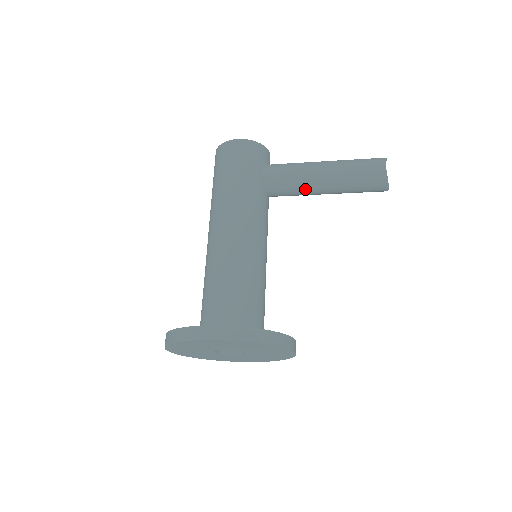
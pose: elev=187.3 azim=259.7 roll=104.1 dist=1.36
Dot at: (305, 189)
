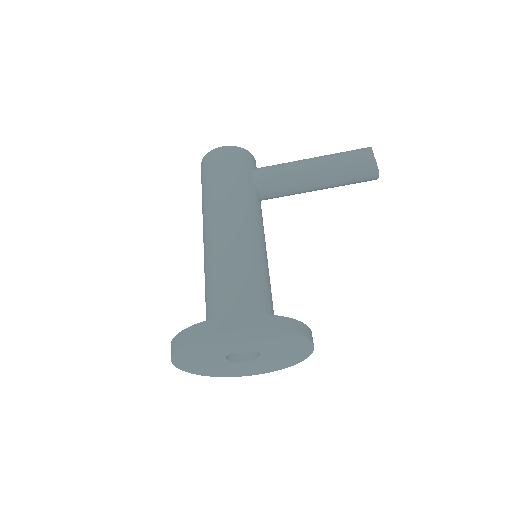
Dot at: (296, 186)
